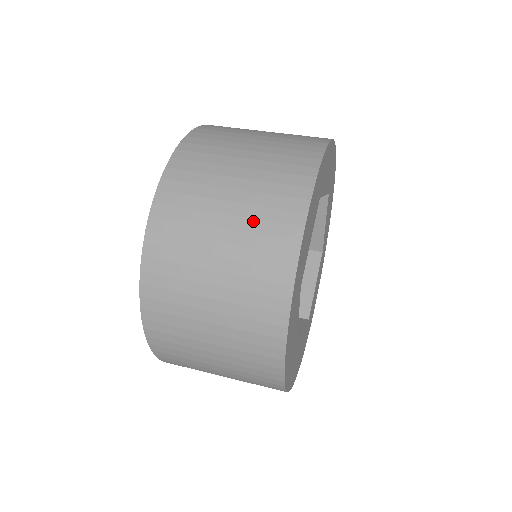
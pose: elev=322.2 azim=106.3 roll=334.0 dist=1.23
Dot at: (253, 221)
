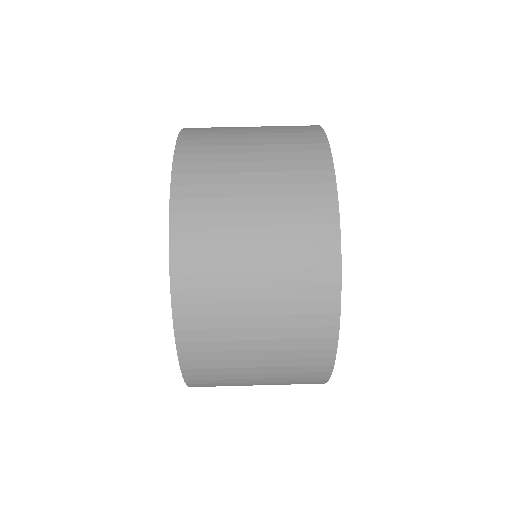
Dot at: (283, 173)
